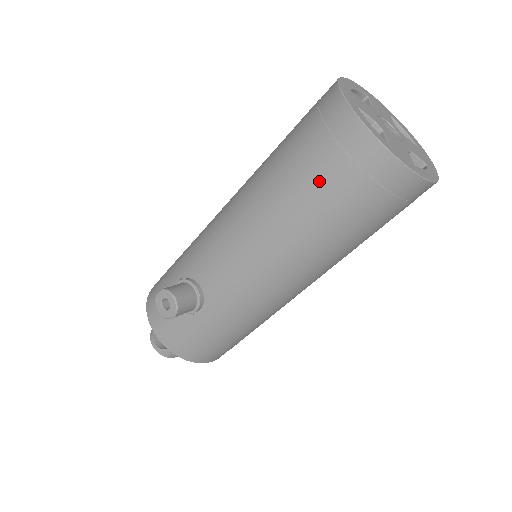
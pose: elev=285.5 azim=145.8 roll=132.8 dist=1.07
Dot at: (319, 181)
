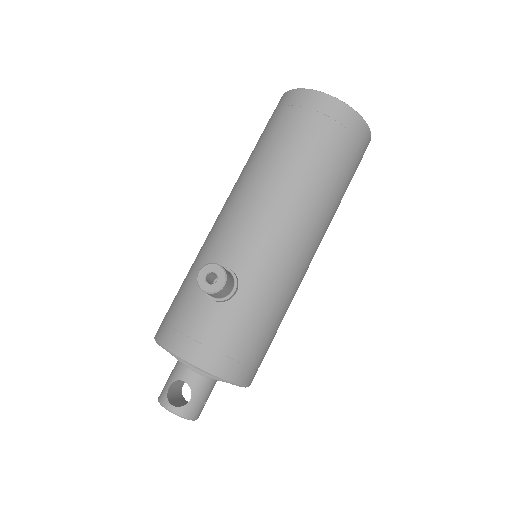
Dot at: (307, 137)
